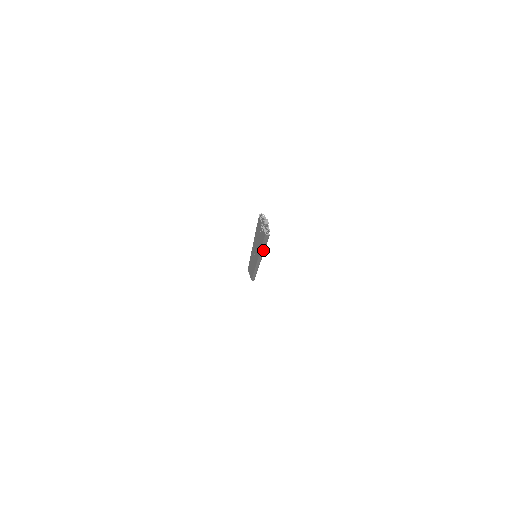
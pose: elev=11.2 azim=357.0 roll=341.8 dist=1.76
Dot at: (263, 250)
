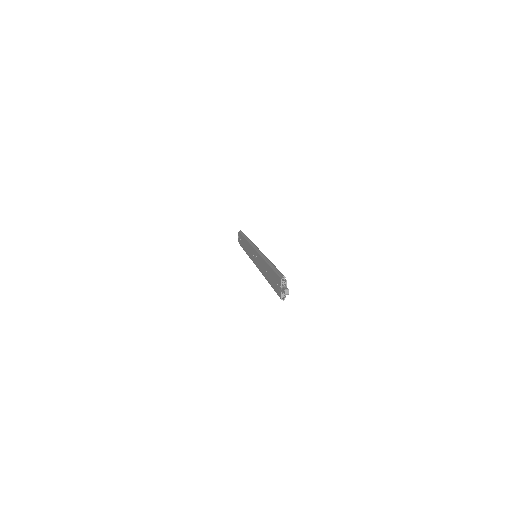
Dot at: occluded
